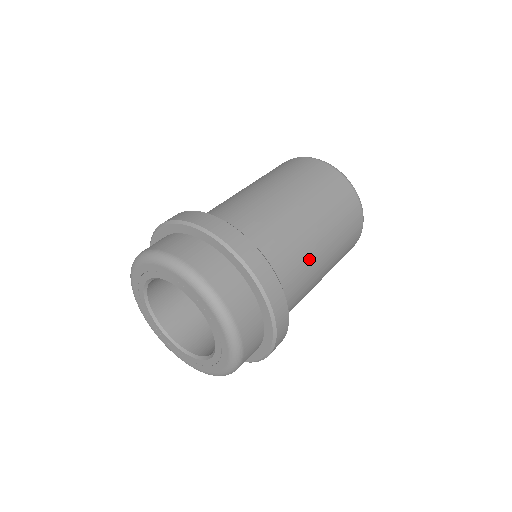
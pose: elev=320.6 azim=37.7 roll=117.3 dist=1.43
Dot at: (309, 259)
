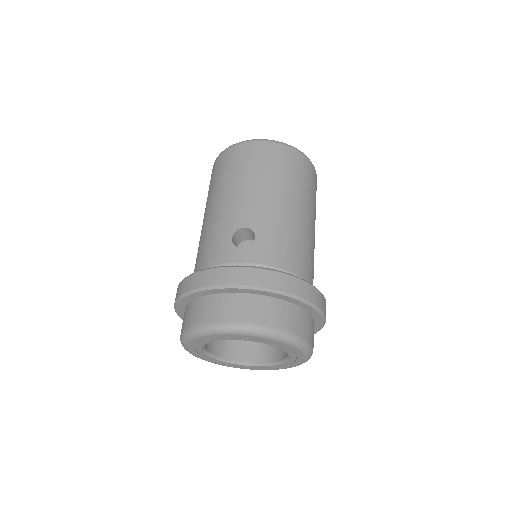
Dot at: occluded
